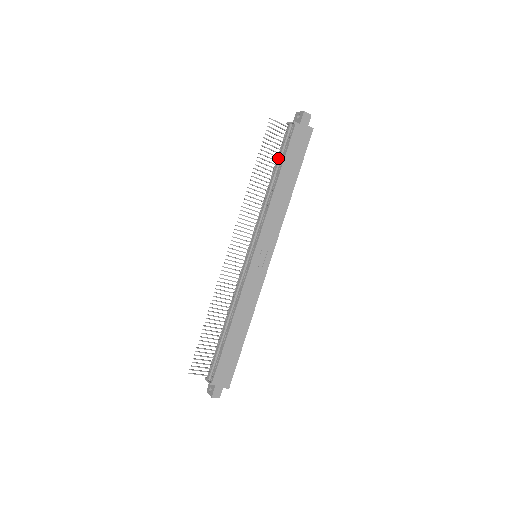
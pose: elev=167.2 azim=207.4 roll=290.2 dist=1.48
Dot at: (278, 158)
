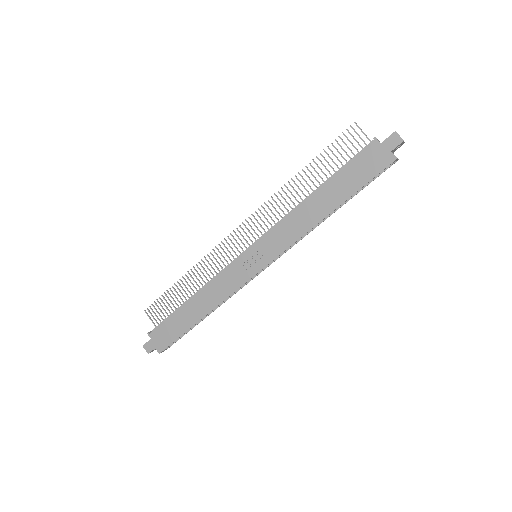
Dot at: (338, 170)
